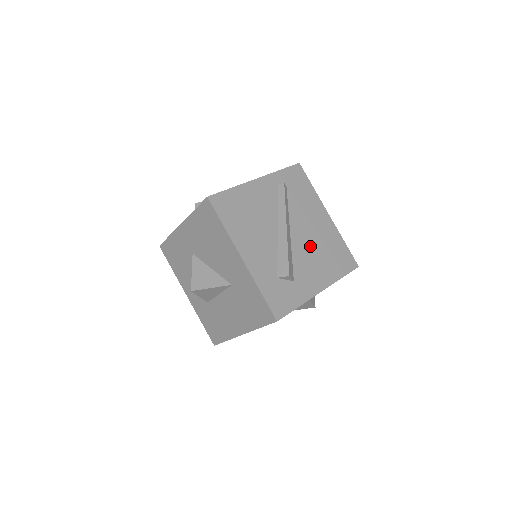
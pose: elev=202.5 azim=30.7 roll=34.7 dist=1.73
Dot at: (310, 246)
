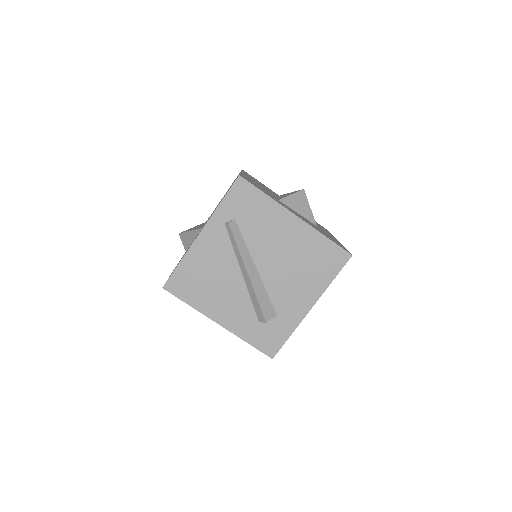
Dot at: (284, 269)
